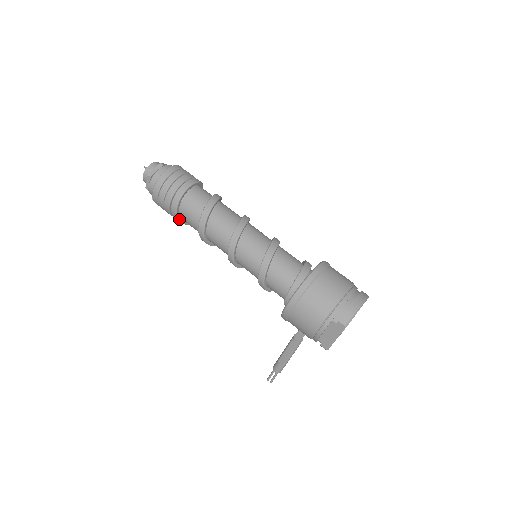
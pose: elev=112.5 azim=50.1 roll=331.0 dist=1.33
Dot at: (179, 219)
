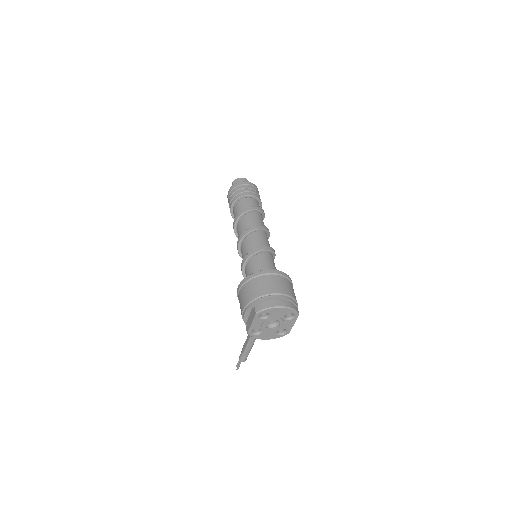
Dot at: (233, 215)
